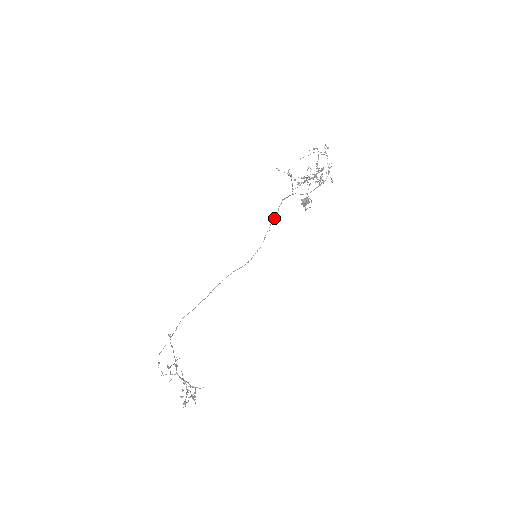
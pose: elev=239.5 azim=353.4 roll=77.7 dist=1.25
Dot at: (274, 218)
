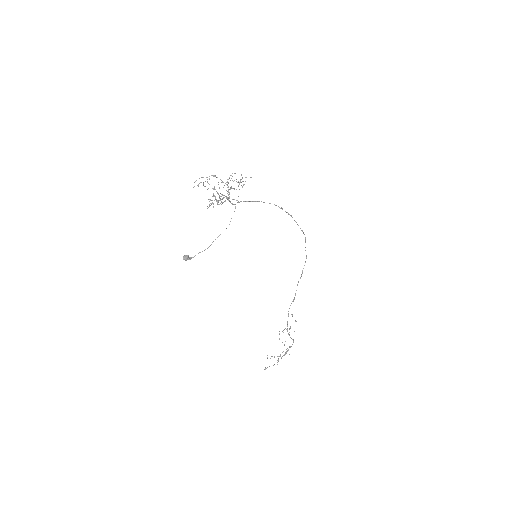
Dot at: occluded
